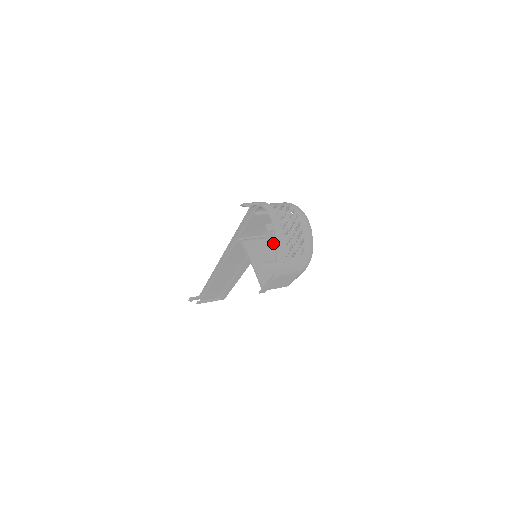
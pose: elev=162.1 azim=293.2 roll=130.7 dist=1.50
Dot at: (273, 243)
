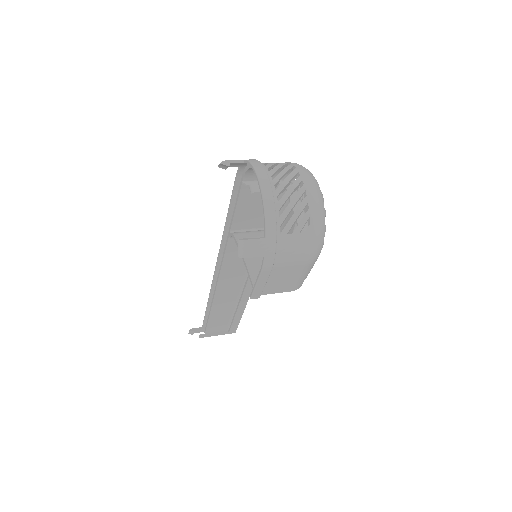
Dot at: occluded
